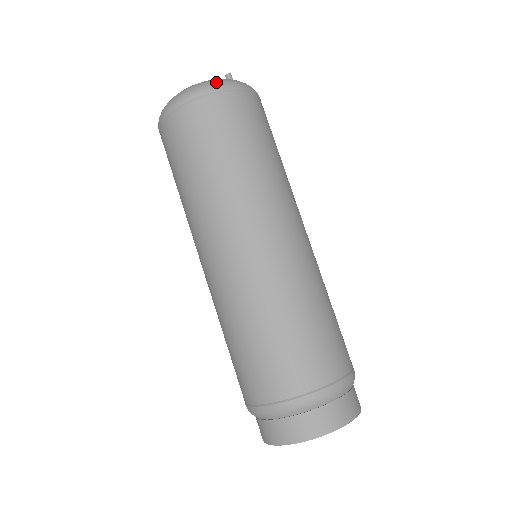
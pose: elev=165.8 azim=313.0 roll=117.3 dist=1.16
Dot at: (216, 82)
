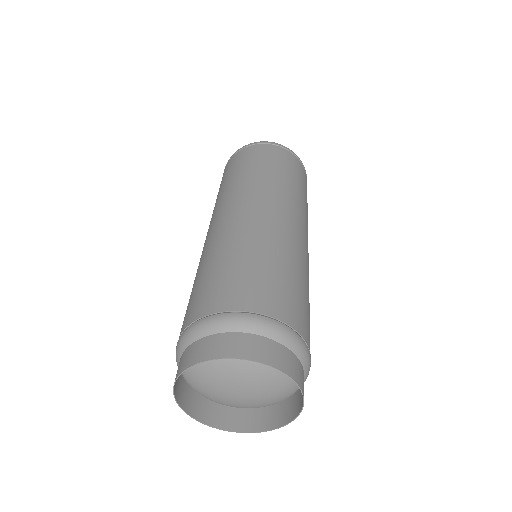
Dot at: occluded
